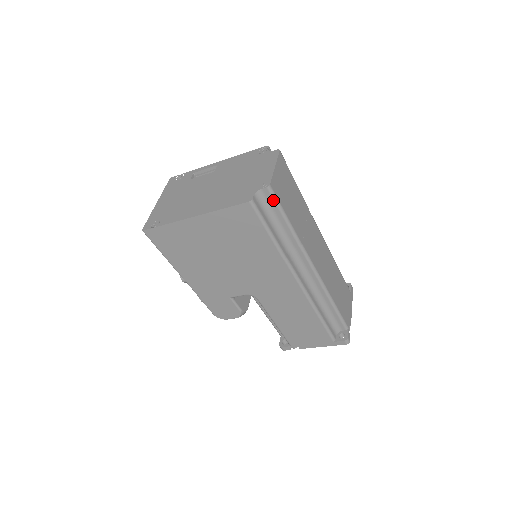
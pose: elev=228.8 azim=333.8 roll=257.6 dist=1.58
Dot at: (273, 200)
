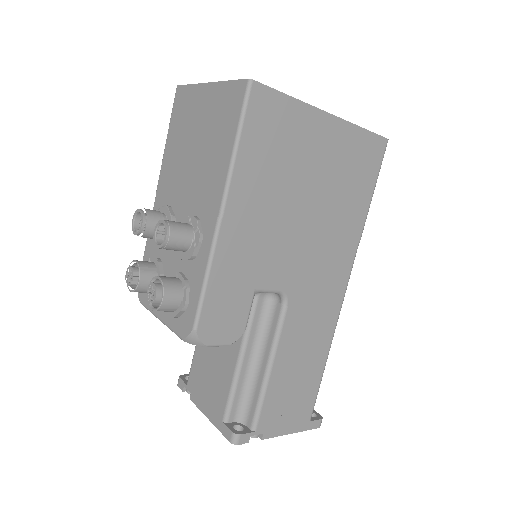
Dot at: occluded
